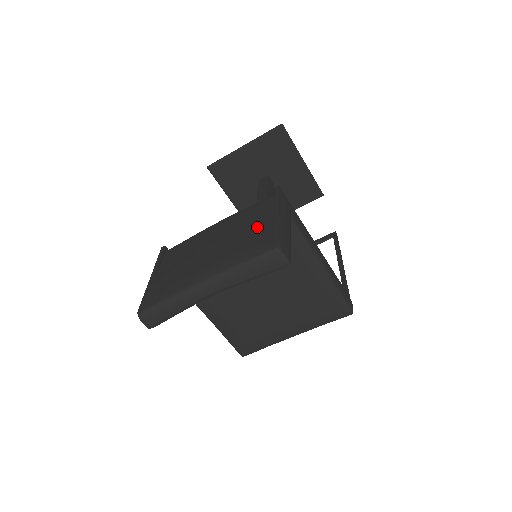
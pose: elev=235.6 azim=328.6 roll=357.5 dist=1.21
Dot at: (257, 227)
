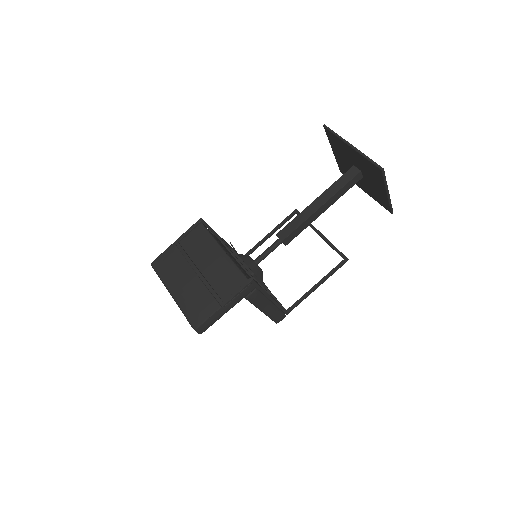
Dot at: (209, 301)
